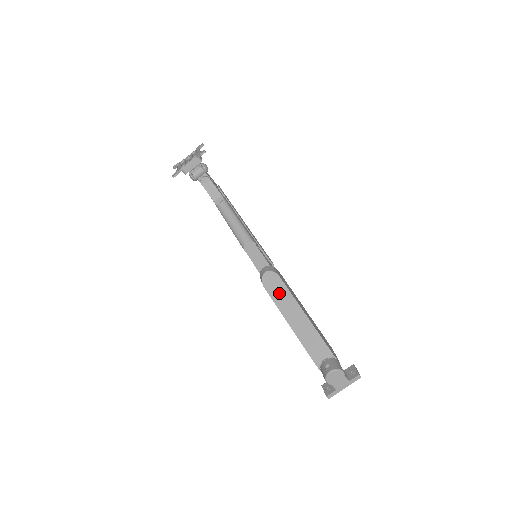
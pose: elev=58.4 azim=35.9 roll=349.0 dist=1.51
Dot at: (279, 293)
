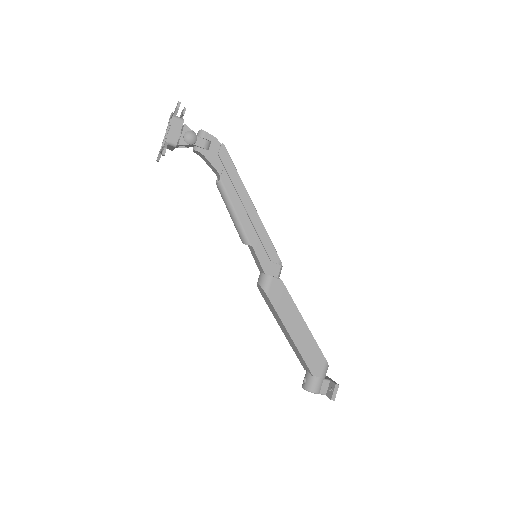
Dot at: (270, 307)
